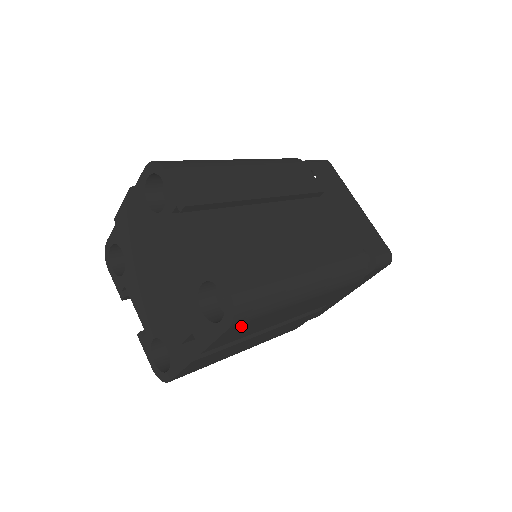
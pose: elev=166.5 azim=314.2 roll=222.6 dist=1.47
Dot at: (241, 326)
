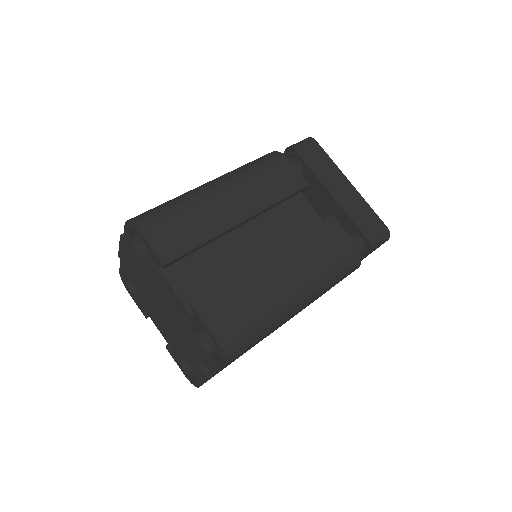
Dot at: (238, 357)
